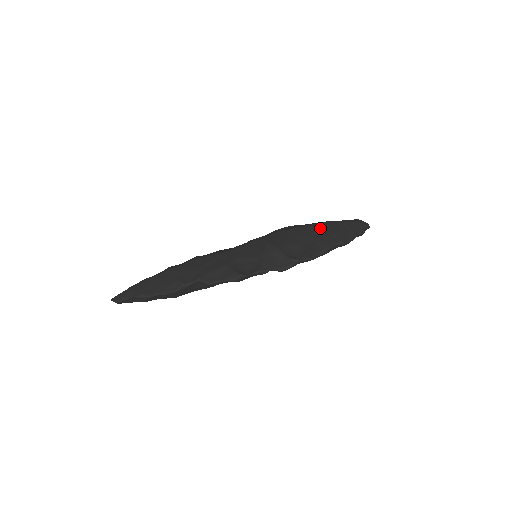
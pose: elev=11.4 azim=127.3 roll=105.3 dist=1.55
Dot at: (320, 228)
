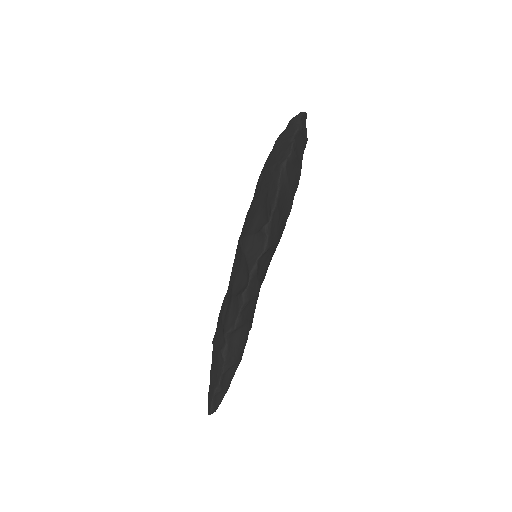
Dot at: (263, 174)
